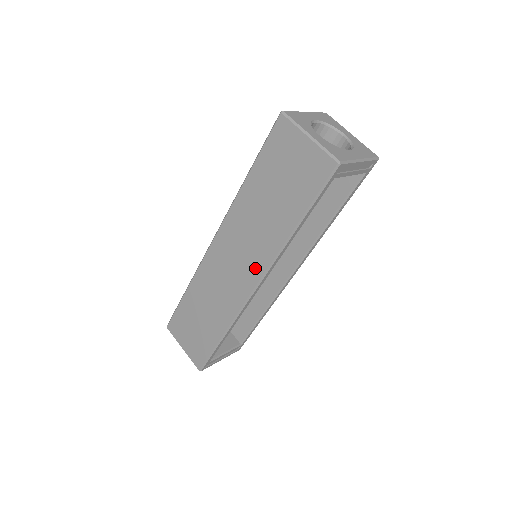
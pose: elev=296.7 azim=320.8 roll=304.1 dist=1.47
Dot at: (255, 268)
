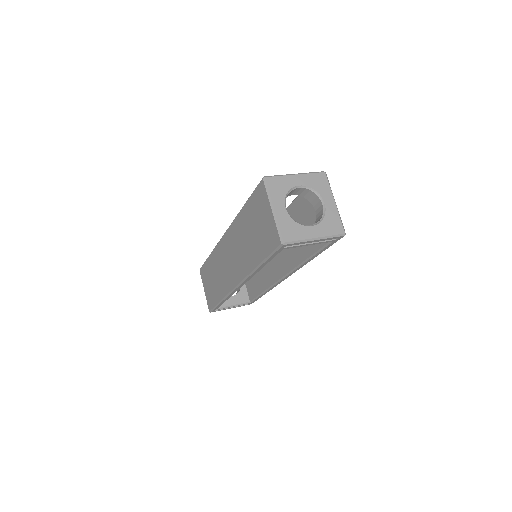
Dot at: (238, 273)
